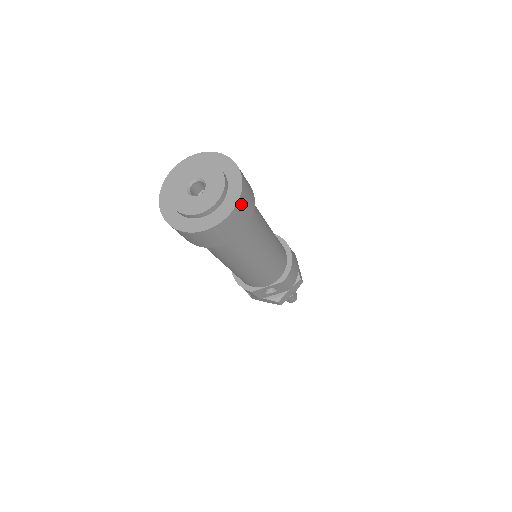
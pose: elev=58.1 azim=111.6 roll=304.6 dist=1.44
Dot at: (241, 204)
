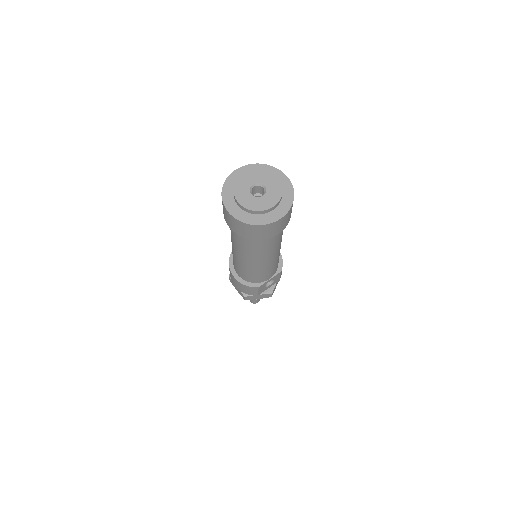
Dot at: occluded
